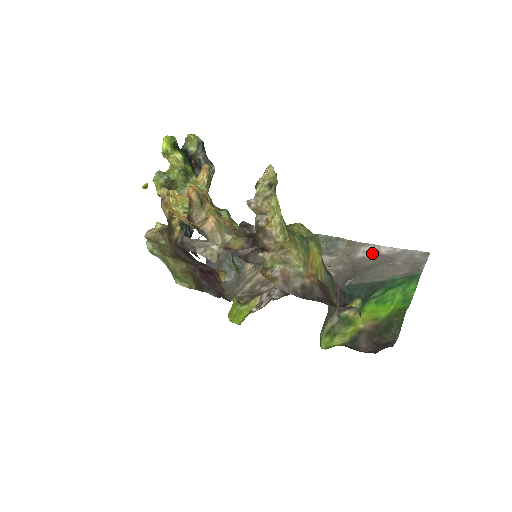
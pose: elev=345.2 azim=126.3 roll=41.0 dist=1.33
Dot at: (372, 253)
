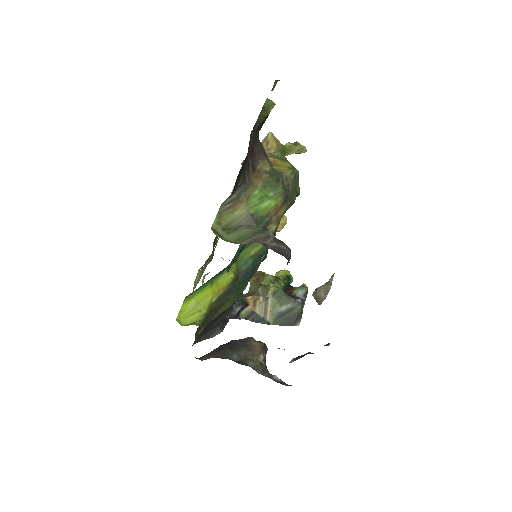
Dot at: occluded
